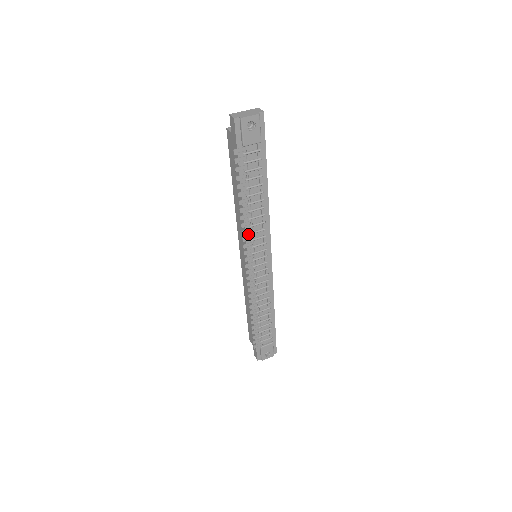
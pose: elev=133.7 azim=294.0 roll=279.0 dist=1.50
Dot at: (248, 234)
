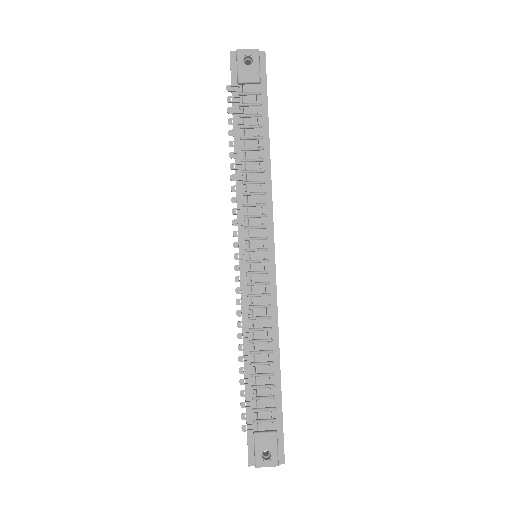
Dot at: (241, 206)
